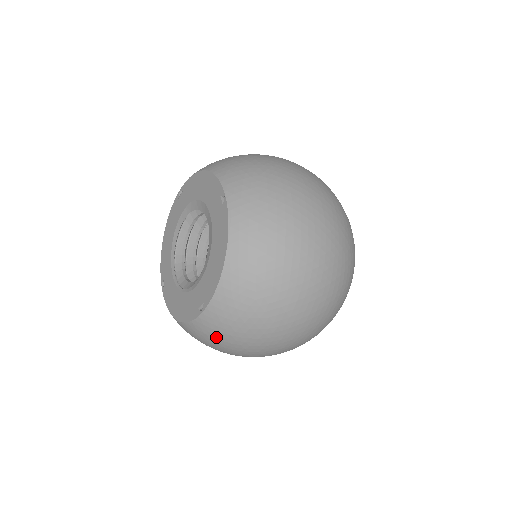
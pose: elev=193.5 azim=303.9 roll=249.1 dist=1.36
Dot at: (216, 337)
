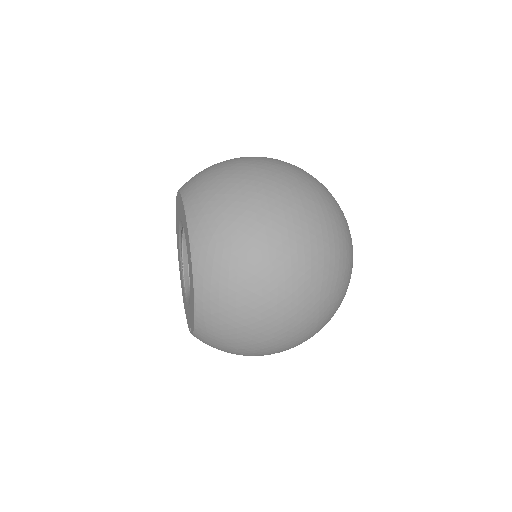
Dot at: occluded
